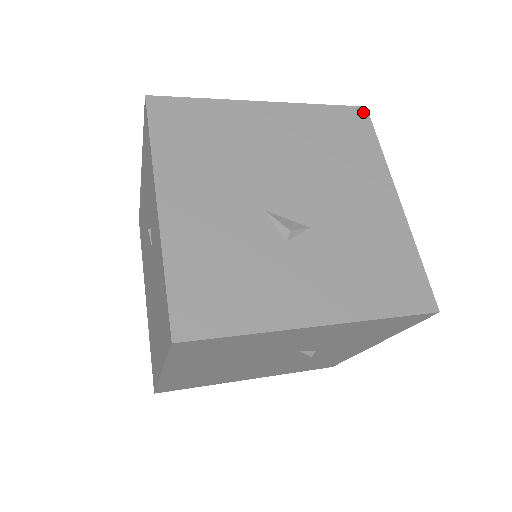
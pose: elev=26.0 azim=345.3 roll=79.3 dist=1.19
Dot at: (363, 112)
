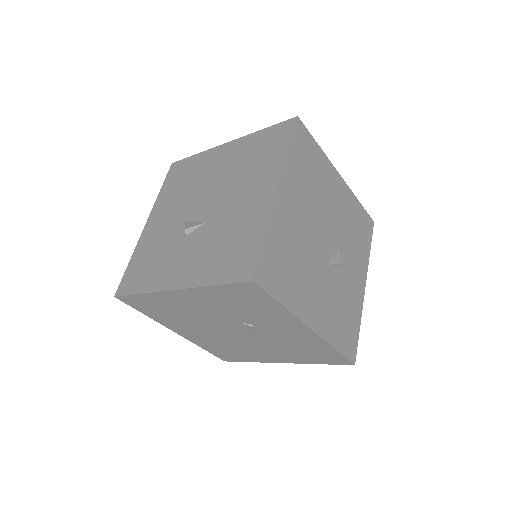
Dot at: (300, 124)
